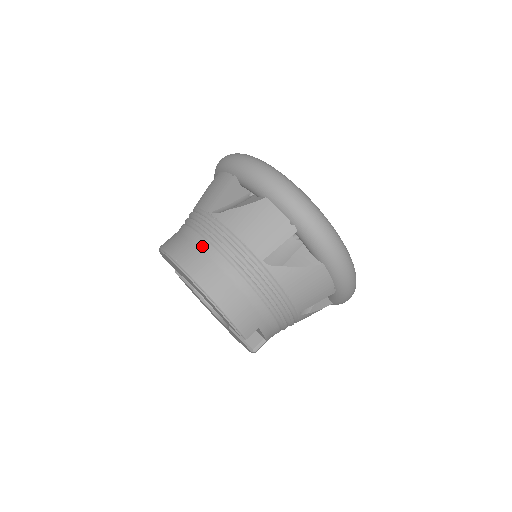
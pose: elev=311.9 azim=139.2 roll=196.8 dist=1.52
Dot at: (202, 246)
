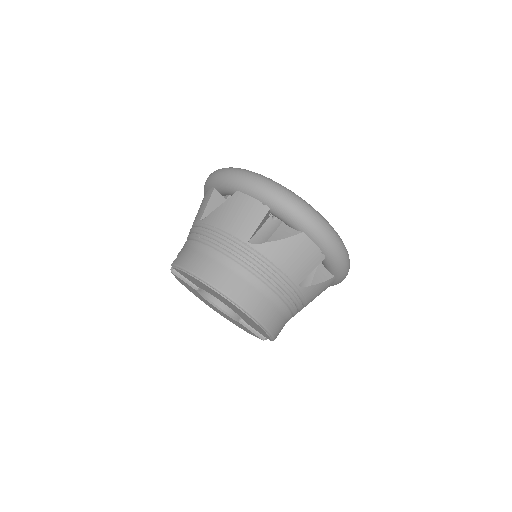
Dot at: (246, 277)
